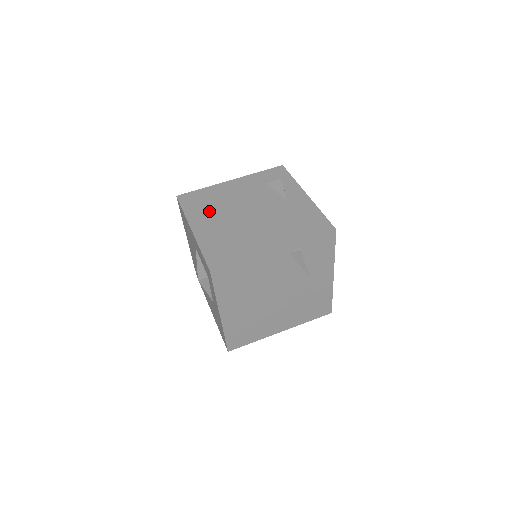
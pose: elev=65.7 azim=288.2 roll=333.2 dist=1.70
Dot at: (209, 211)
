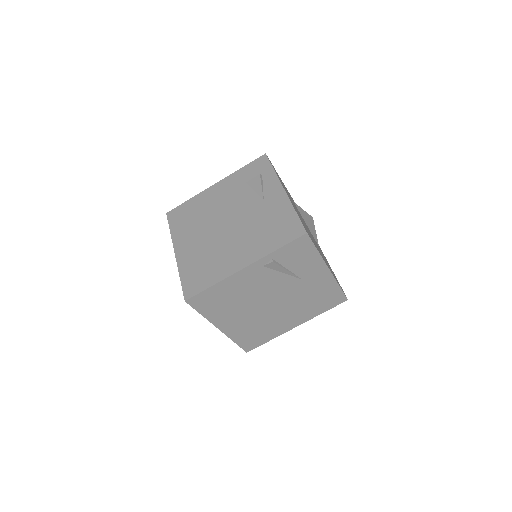
Dot at: (191, 227)
